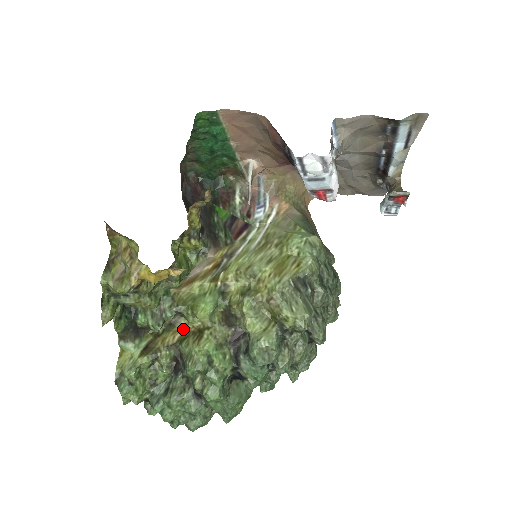
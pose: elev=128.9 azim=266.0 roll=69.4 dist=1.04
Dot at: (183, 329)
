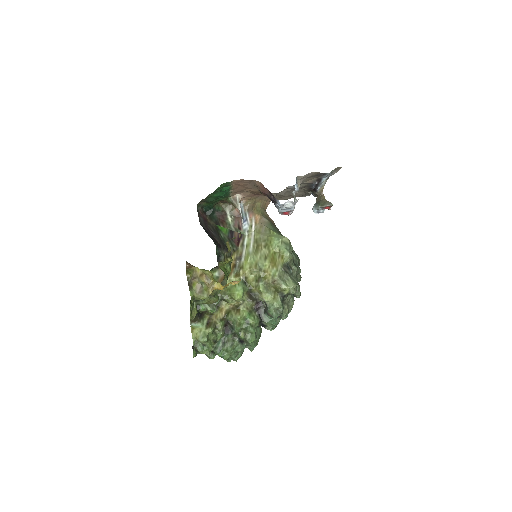
Dot at: (225, 307)
